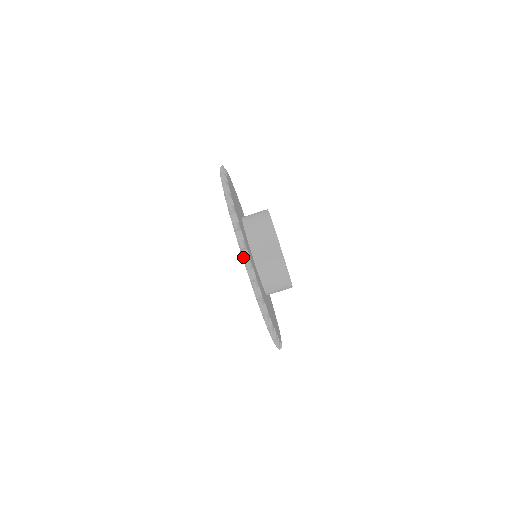
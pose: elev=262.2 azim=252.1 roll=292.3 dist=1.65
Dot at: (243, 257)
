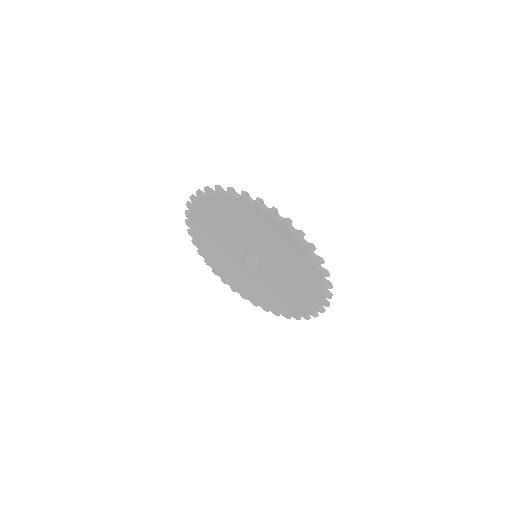
Dot at: (312, 256)
